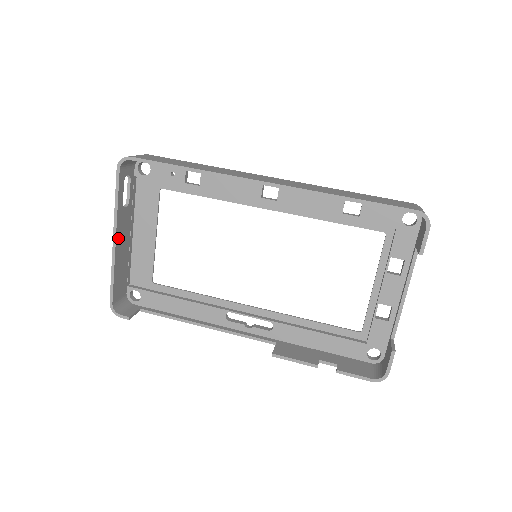
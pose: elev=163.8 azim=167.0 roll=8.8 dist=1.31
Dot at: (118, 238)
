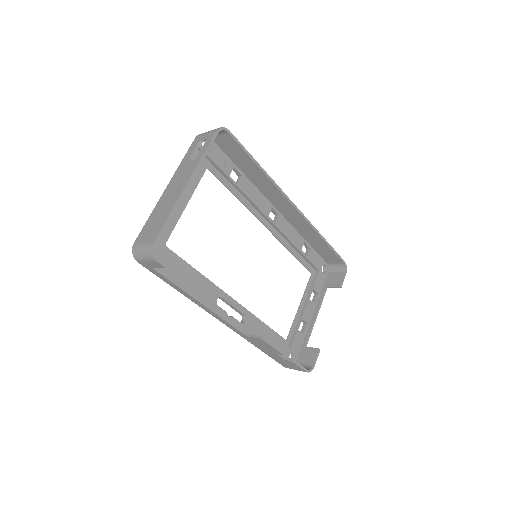
Dot at: (186, 185)
